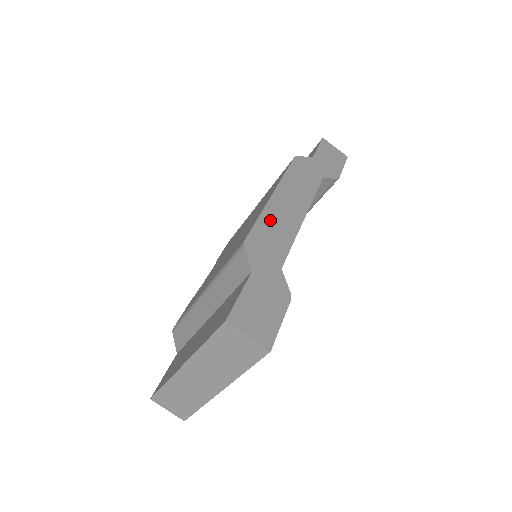
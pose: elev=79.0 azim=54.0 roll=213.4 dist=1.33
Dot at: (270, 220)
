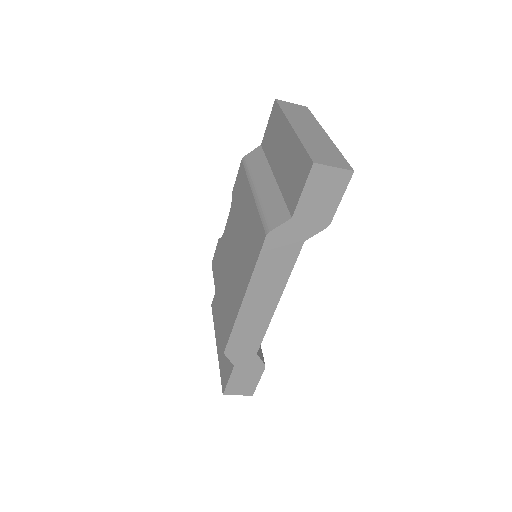
Dot at: (243, 325)
